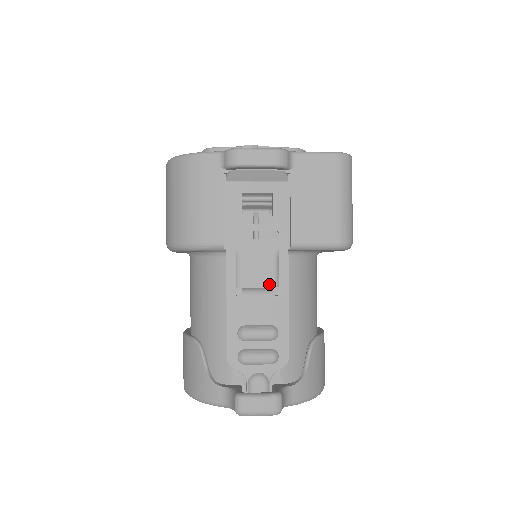
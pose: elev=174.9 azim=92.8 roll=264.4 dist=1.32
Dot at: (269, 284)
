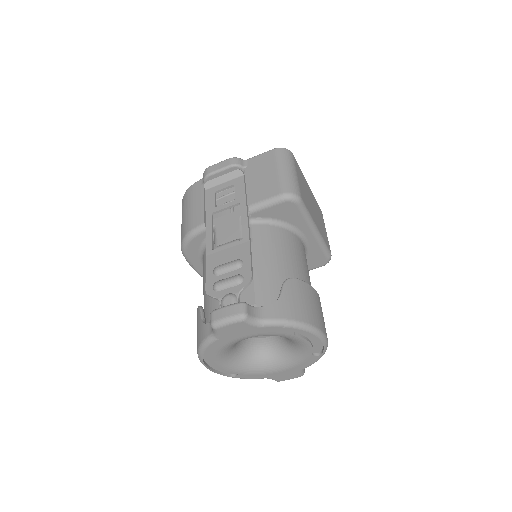
Dot at: (237, 237)
